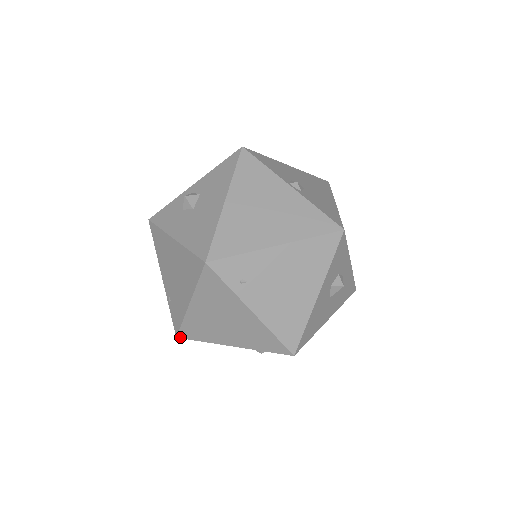
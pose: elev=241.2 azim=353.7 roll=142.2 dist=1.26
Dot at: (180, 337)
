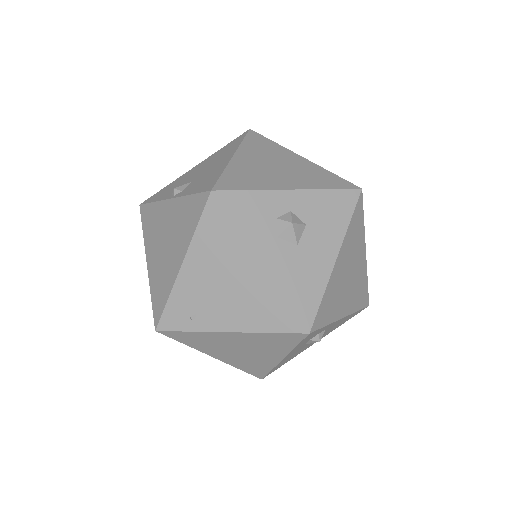
Dot at: (261, 378)
